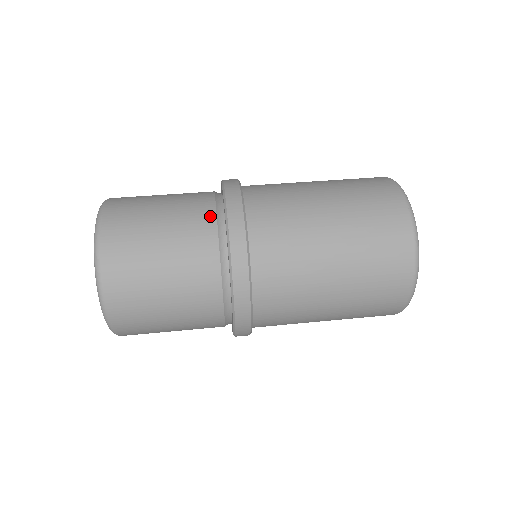
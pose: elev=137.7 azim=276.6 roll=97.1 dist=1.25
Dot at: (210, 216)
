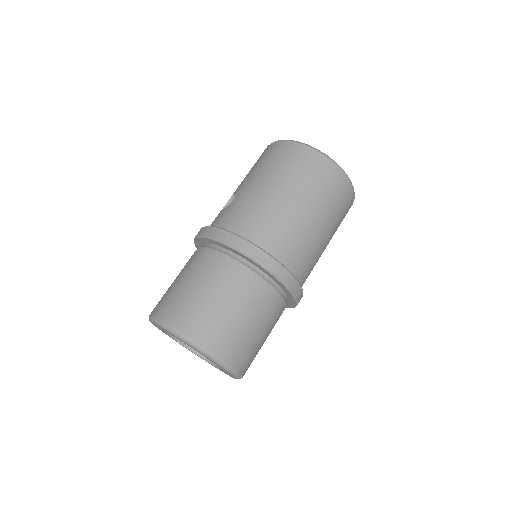
Dot at: (273, 293)
